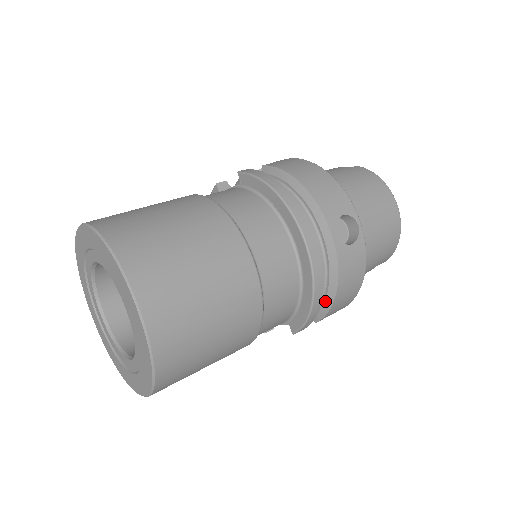
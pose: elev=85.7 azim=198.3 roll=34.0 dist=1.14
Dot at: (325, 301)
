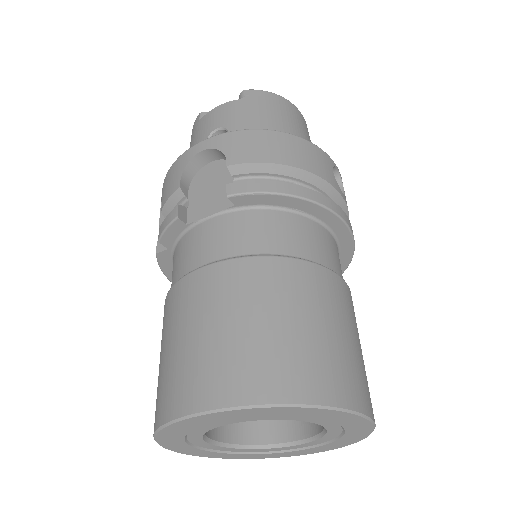
Dot at: occluded
